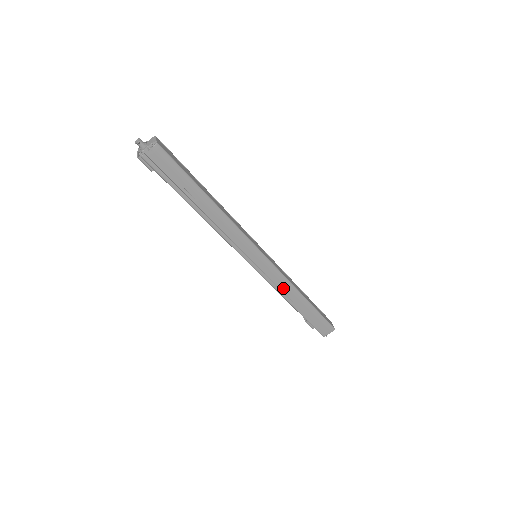
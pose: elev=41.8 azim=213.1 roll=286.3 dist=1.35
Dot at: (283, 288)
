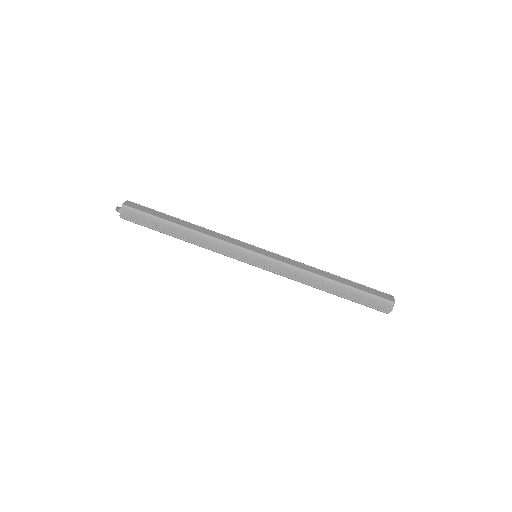
Dot at: (298, 276)
